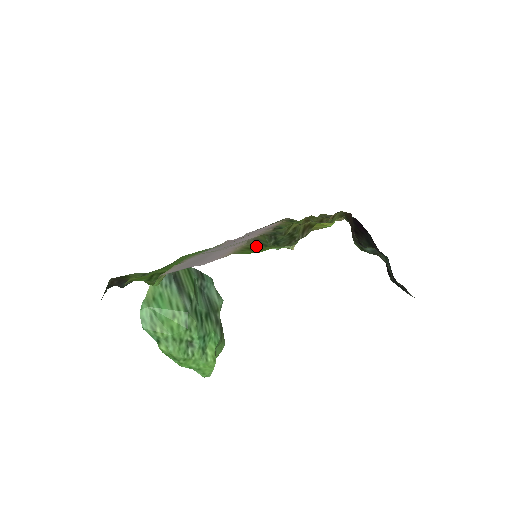
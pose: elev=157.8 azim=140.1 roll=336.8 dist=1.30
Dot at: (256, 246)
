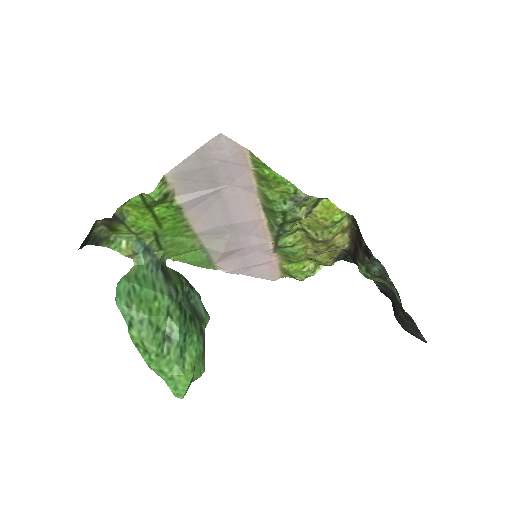
Dot at: (266, 197)
